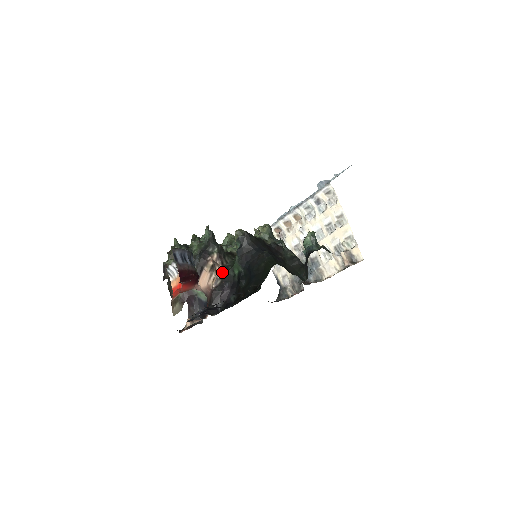
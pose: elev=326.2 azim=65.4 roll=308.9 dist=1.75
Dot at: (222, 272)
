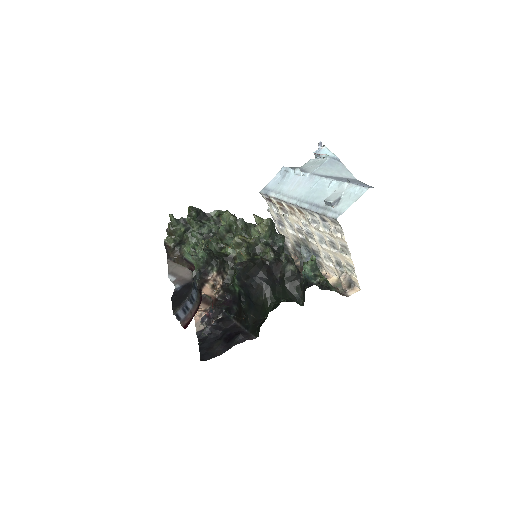
Dot at: (223, 286)
